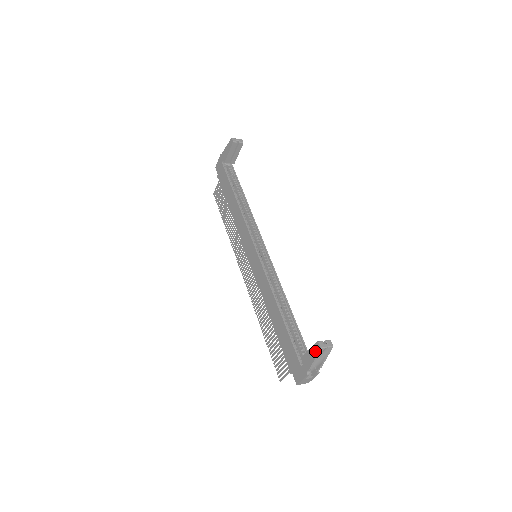
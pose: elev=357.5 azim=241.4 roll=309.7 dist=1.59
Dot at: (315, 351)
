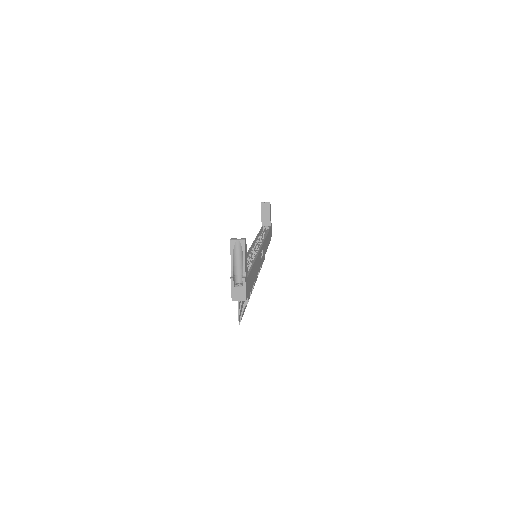
Dot at: (231, 248)
